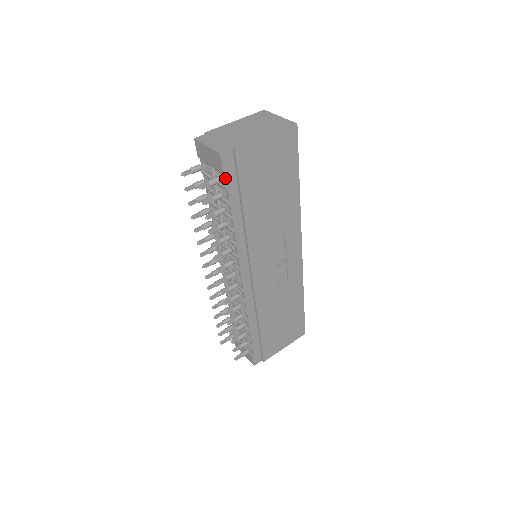
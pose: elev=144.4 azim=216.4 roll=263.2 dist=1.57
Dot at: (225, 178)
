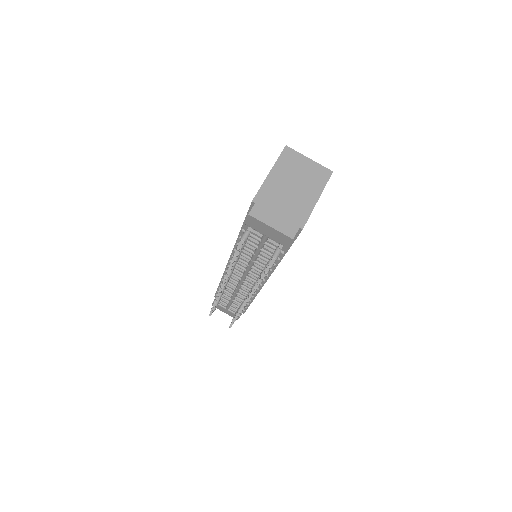
Dot at: (285, 248)
